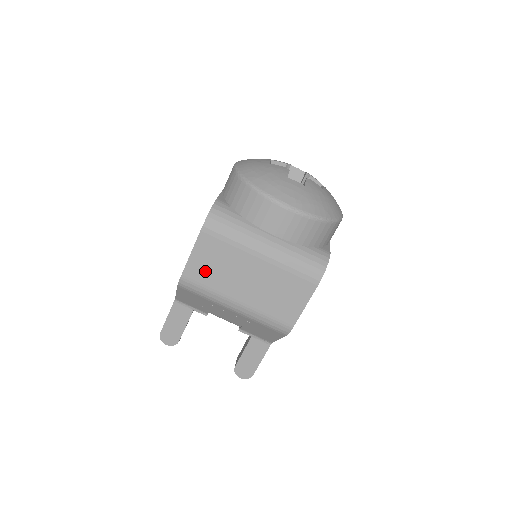
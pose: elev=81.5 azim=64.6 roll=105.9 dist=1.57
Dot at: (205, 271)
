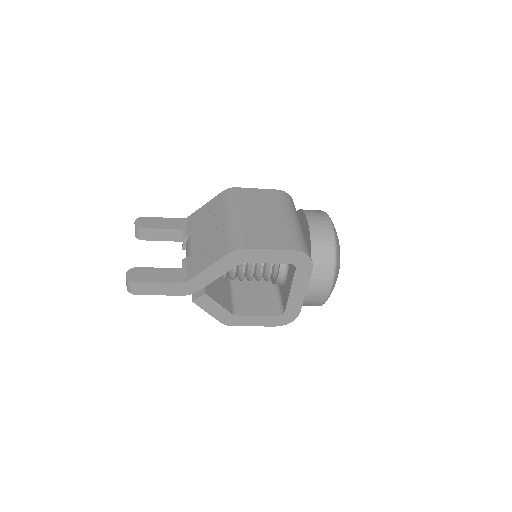
Dot at: (250, 196)
